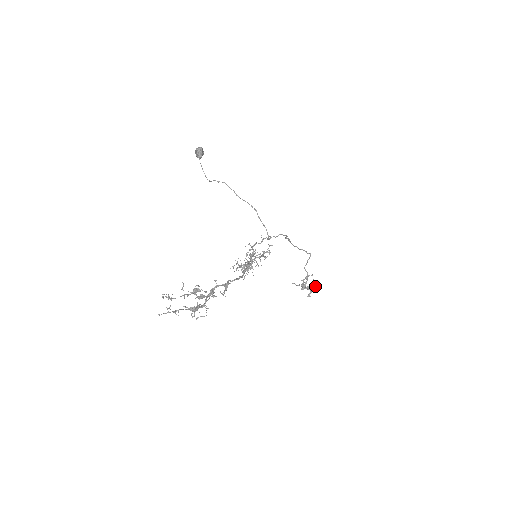
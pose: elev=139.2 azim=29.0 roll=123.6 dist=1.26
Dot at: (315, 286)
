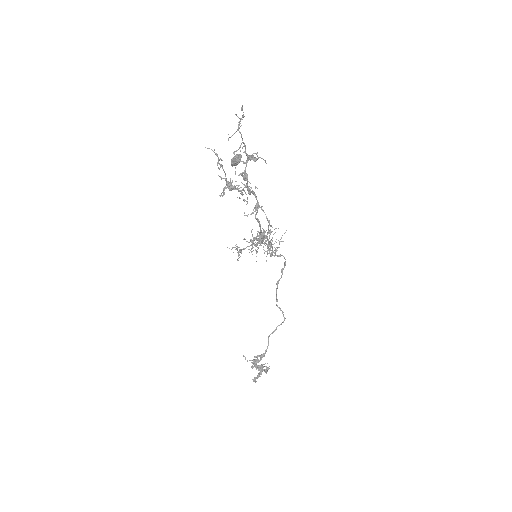
Dot at: (266, 371)
